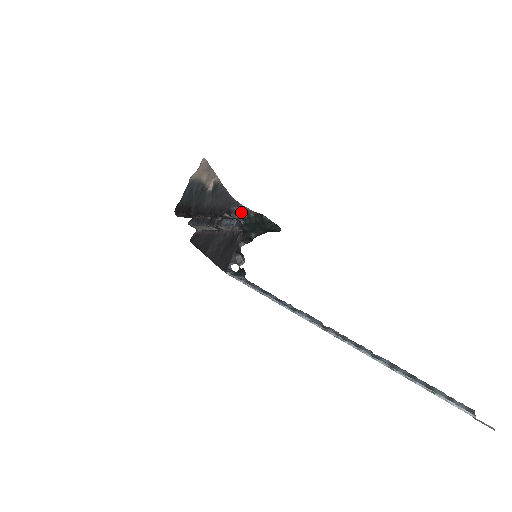
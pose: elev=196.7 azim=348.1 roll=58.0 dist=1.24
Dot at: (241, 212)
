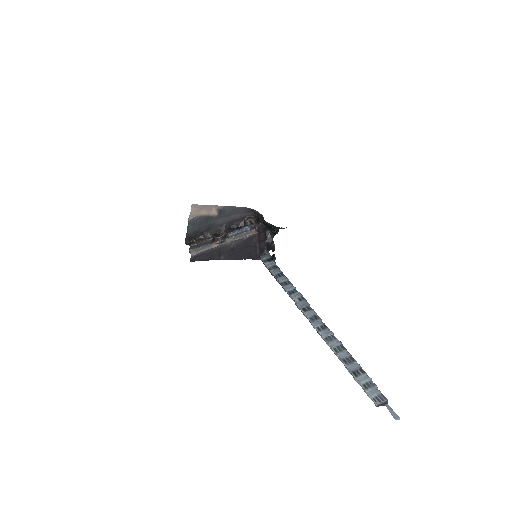
Dot at: (258, 216)
